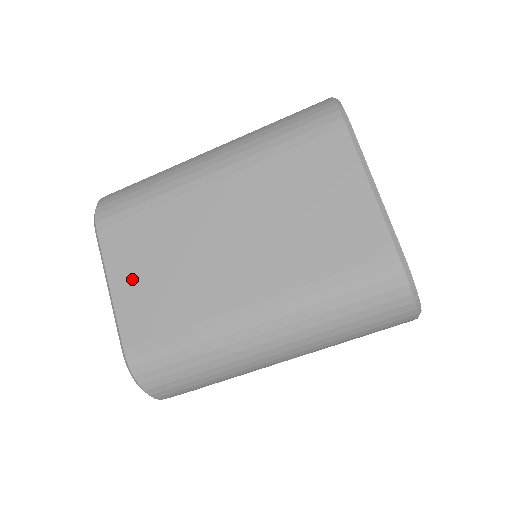
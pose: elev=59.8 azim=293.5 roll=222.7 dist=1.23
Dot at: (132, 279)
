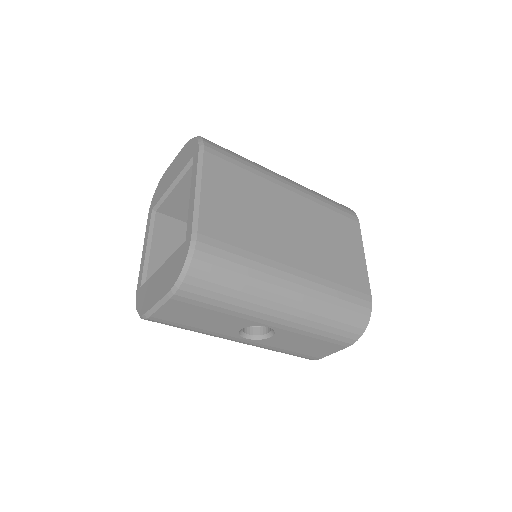
Dot at: (221, 197)
